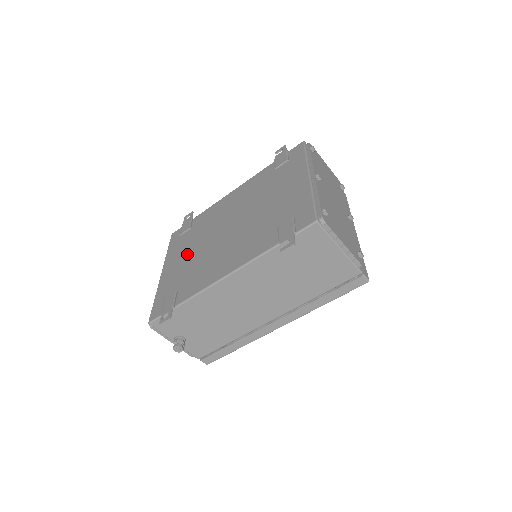
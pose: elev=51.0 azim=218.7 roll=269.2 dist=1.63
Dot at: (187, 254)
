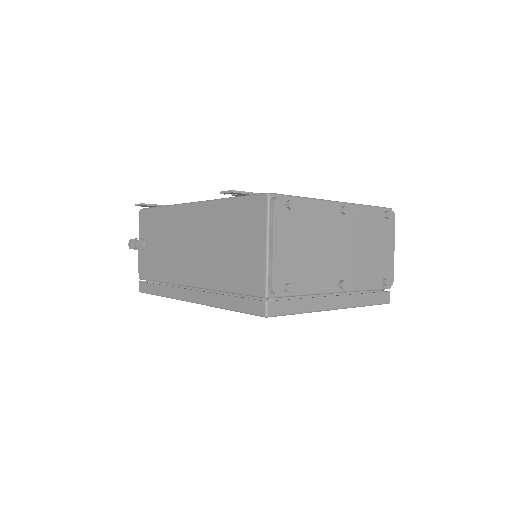
Dot at: occluded
